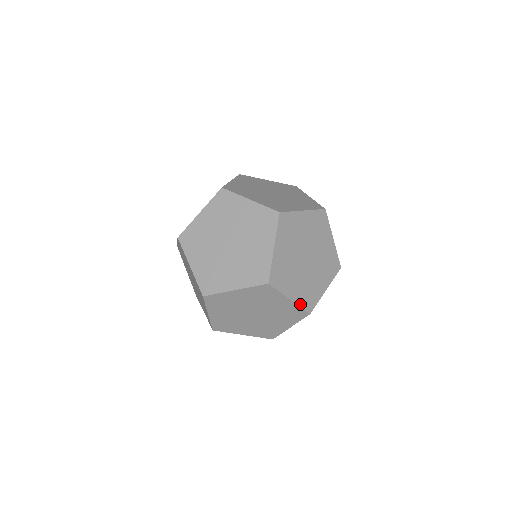
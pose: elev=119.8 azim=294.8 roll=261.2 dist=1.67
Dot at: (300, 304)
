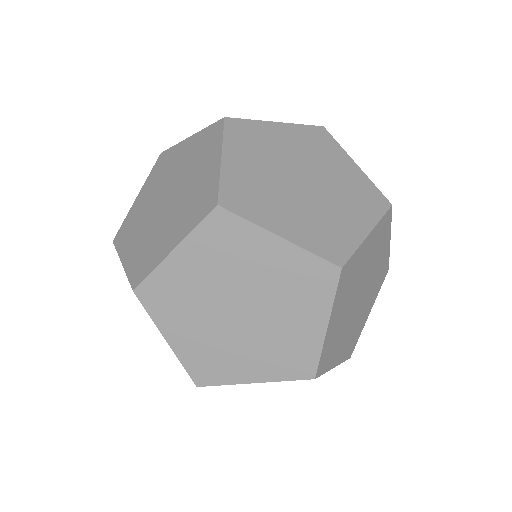
Dot at: occluded
